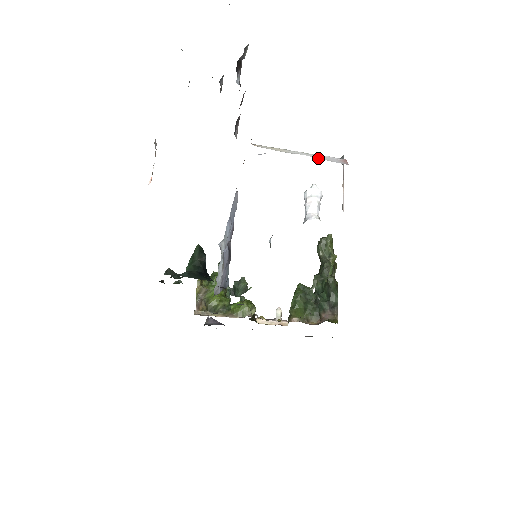
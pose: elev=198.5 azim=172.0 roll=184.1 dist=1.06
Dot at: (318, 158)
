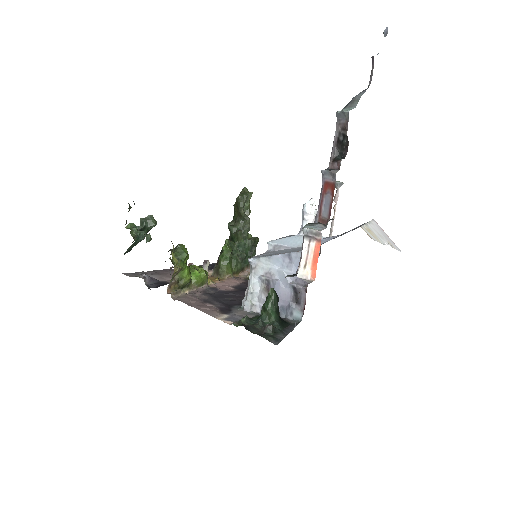
Dot at: (391, 246)
